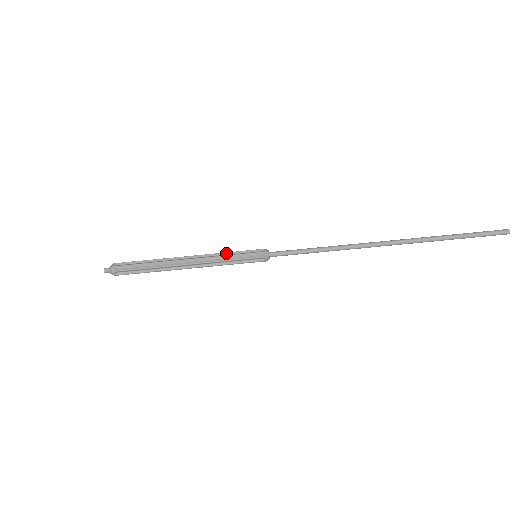
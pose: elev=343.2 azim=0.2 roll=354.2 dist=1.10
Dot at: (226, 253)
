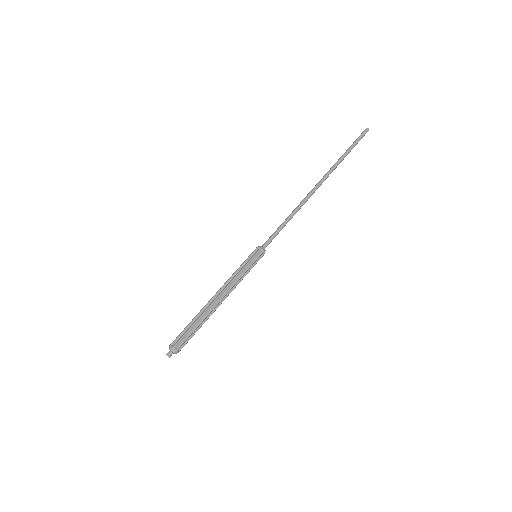
Dot at: (236, 270)
